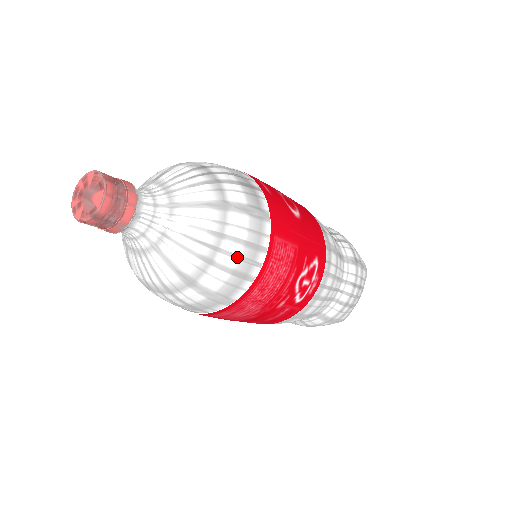
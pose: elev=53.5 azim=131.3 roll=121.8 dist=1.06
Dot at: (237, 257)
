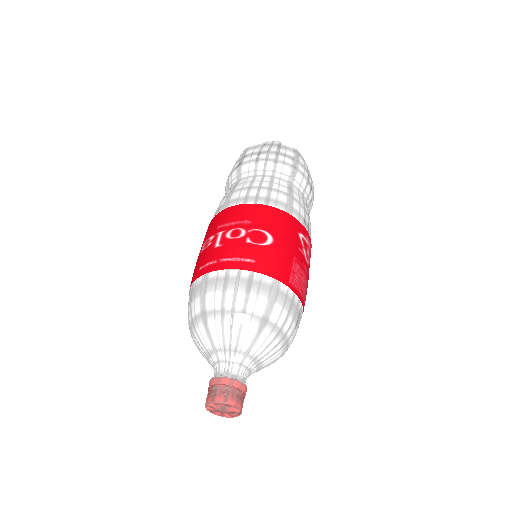
Dot at: (292, 322)
